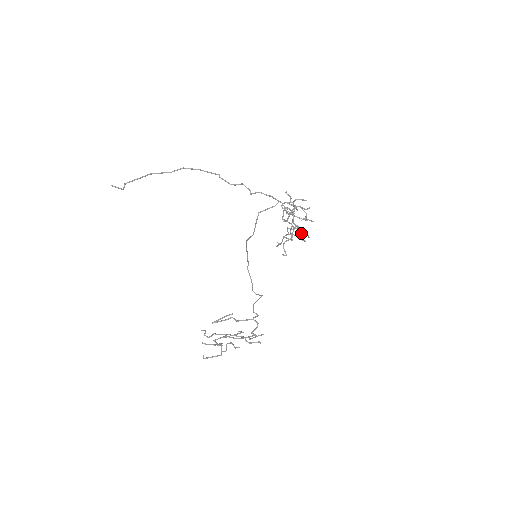
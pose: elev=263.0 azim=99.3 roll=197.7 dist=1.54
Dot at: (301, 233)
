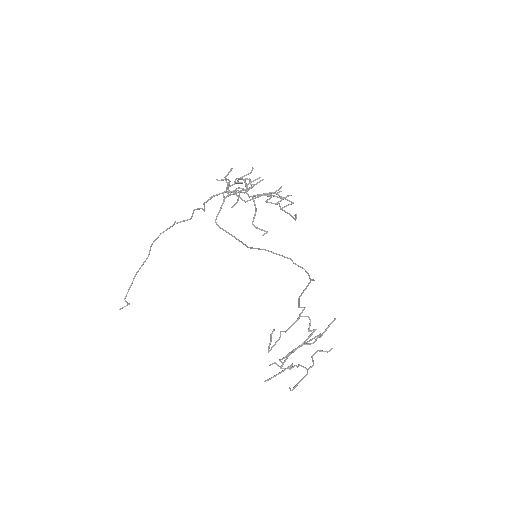
Dot at: occluded
